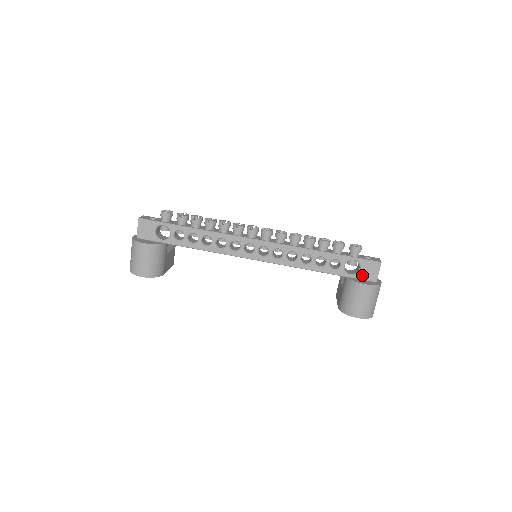
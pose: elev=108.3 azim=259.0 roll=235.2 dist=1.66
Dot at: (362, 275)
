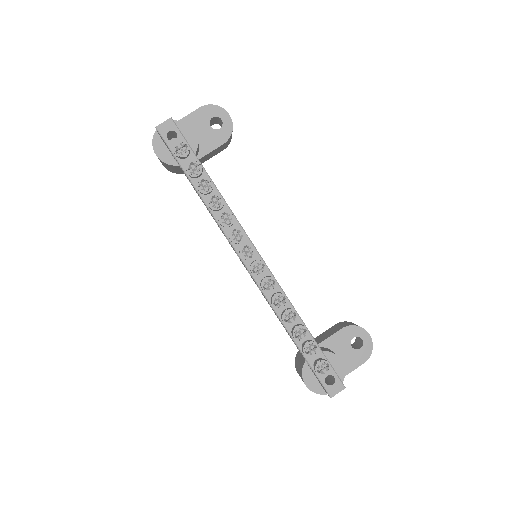
Dot at: occluded
